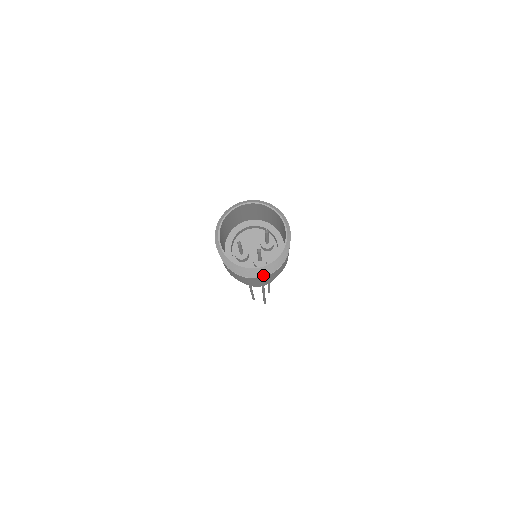
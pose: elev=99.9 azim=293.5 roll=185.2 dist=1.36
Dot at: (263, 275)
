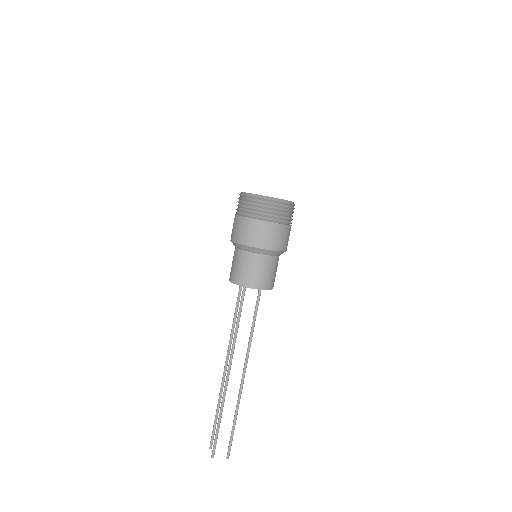
Dot at: (246, 211)
